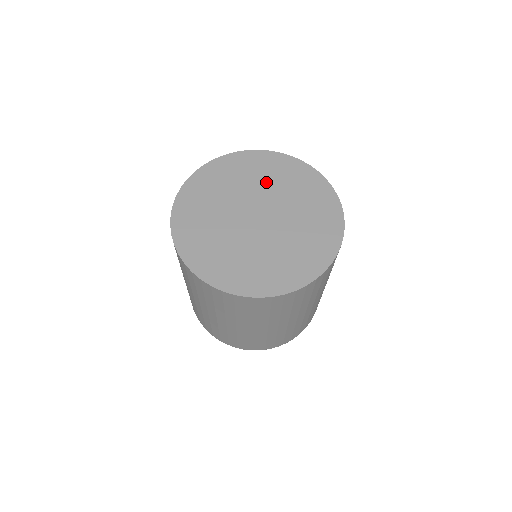
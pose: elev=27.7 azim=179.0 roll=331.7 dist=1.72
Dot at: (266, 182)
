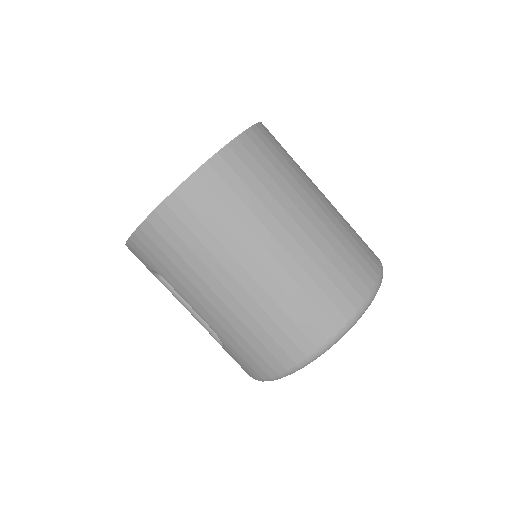
Dot at: occluded
